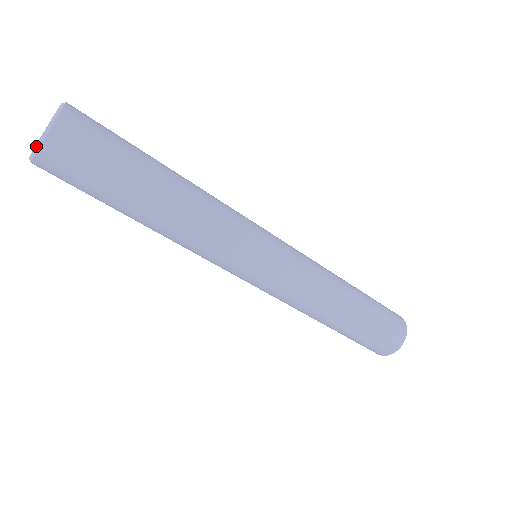
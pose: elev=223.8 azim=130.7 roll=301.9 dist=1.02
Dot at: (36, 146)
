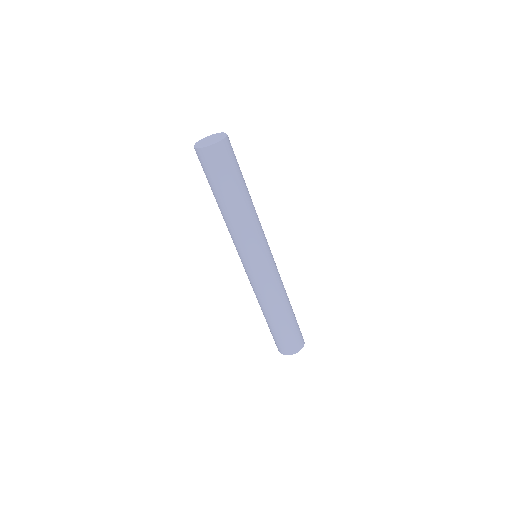
Dot at: (211, 143)
